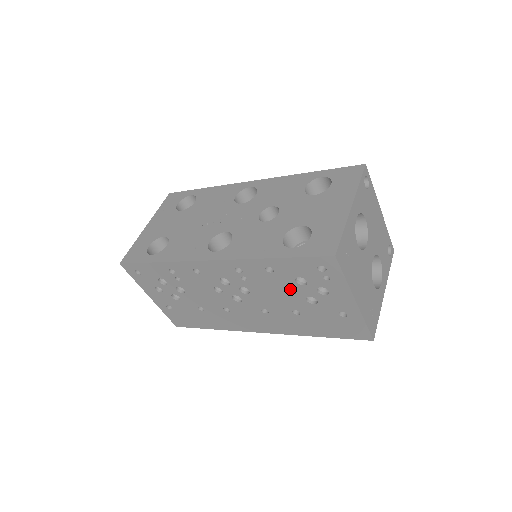
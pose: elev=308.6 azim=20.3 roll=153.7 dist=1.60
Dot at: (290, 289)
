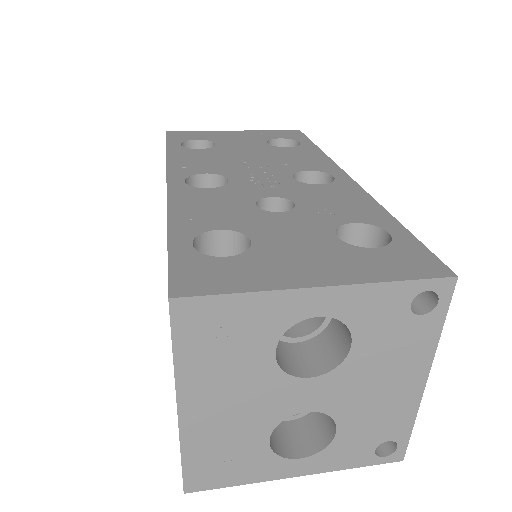
Dot at: occluded
